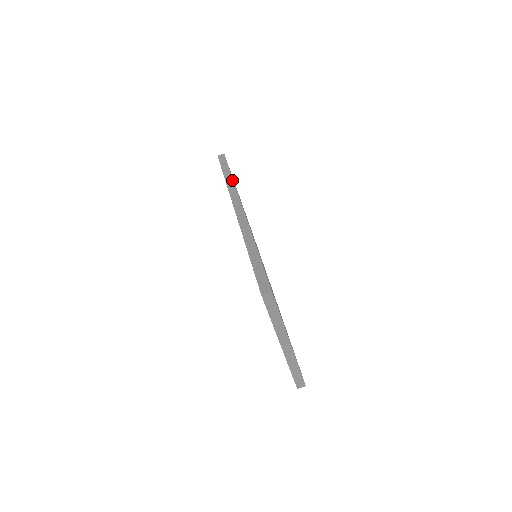
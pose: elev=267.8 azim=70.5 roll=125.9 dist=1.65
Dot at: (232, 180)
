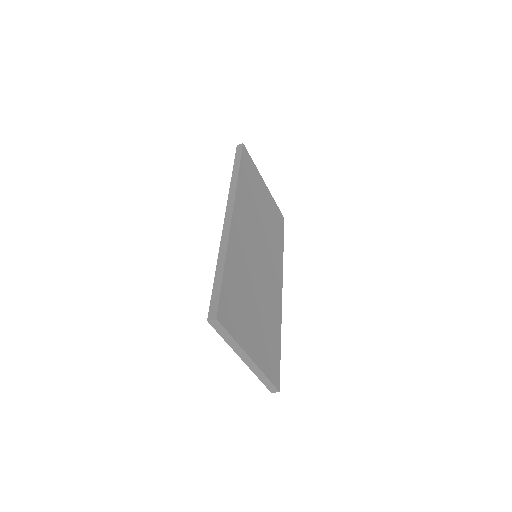
Dot at: (236, 179)
